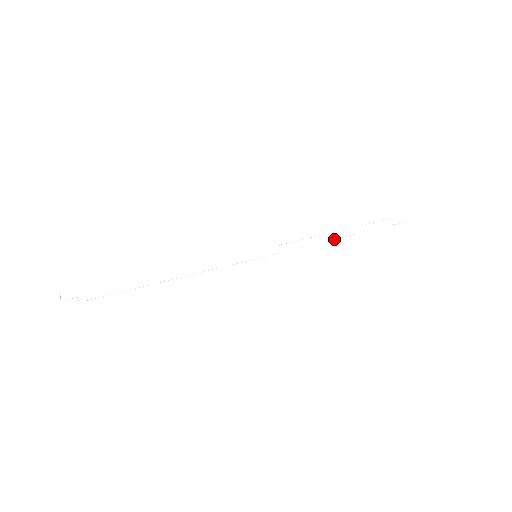
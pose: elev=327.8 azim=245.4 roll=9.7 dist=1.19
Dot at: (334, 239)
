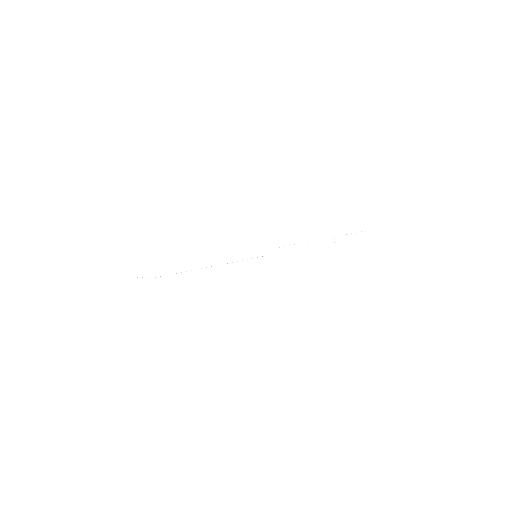
Dot at: occluded
